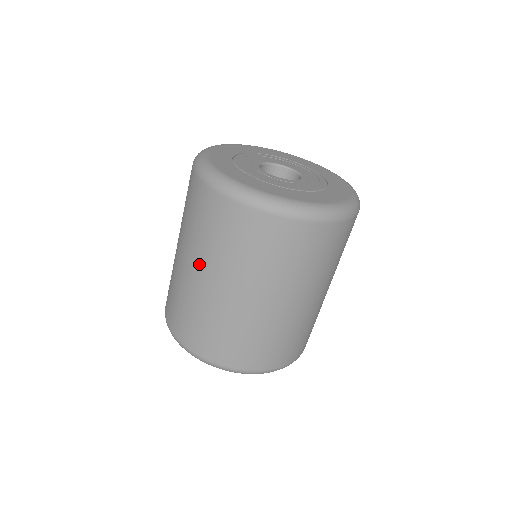
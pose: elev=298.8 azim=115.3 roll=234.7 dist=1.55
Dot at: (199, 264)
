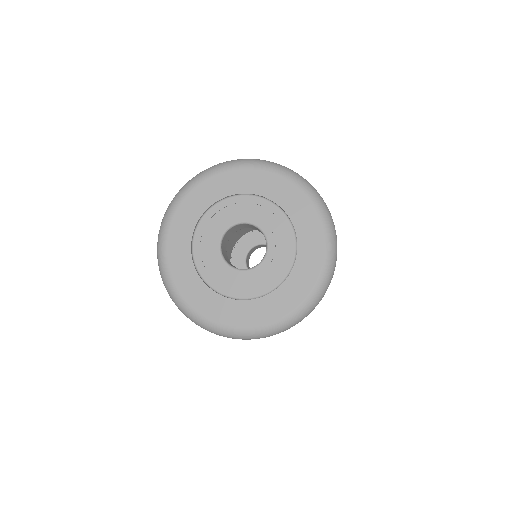
Dot at: occluded
